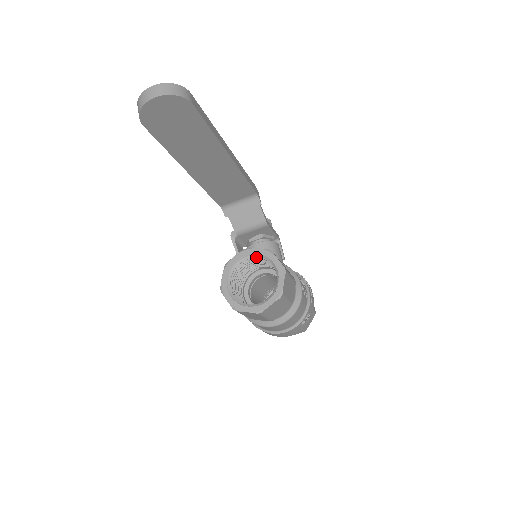
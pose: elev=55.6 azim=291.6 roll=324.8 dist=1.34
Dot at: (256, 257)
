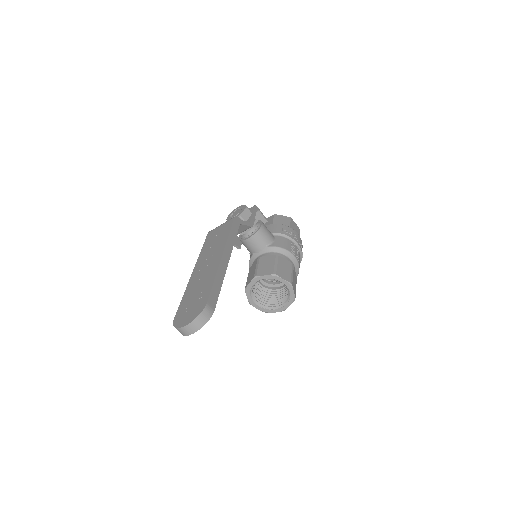
Dot at: (265, 278)
